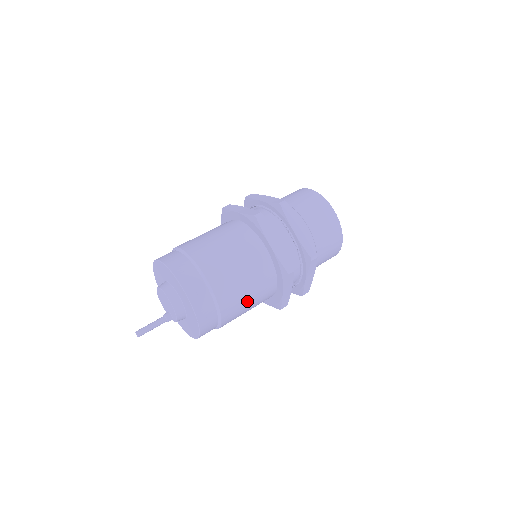
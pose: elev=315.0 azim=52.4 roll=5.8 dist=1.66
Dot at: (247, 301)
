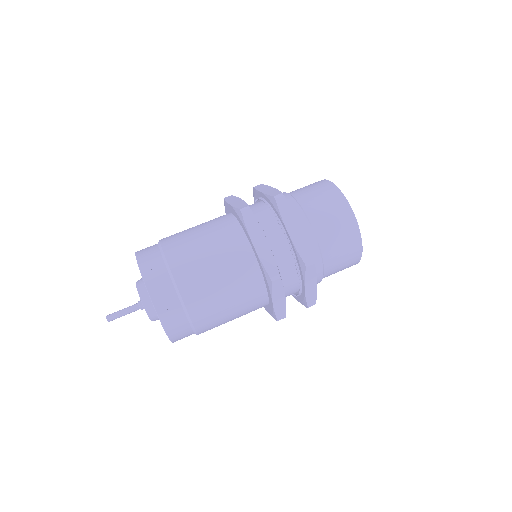
Dot at: occluded
